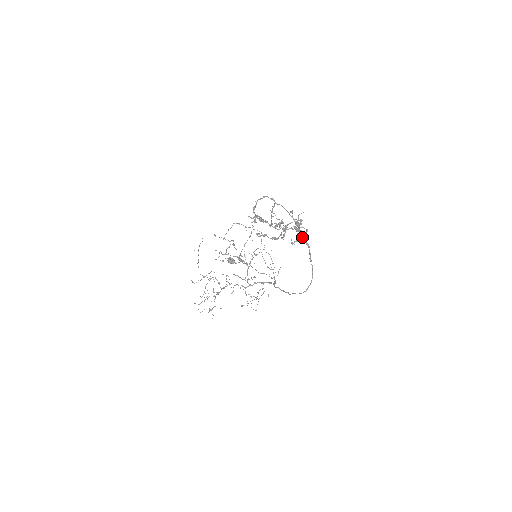
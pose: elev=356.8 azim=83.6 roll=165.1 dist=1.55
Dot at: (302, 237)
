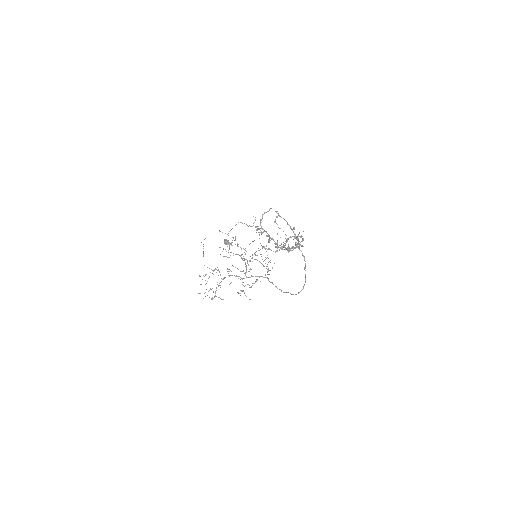
Dot at: (300, 250)
